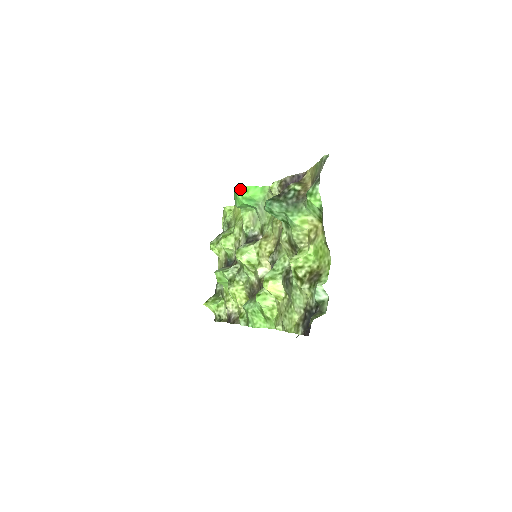
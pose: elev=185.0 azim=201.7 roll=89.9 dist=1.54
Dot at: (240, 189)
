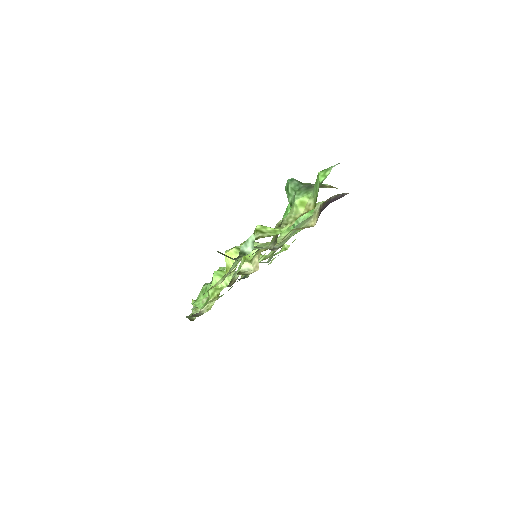
Dot at: occluded
